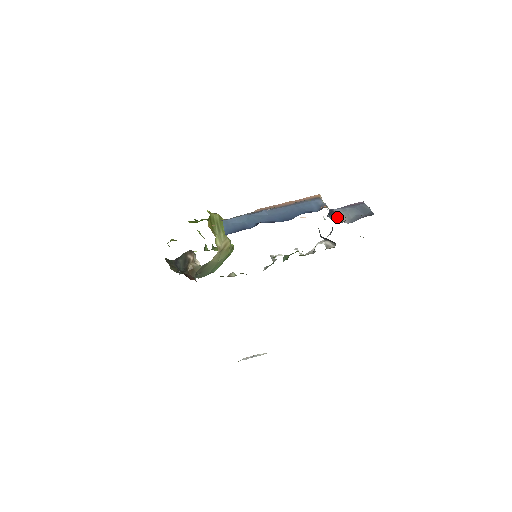
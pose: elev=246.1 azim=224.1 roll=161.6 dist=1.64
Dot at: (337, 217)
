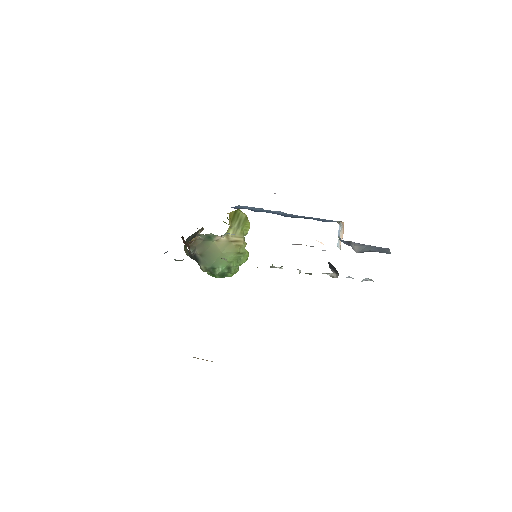
Dot at: (349, 243)
